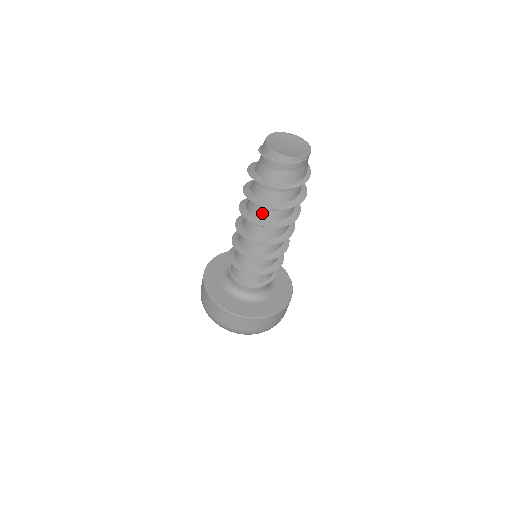
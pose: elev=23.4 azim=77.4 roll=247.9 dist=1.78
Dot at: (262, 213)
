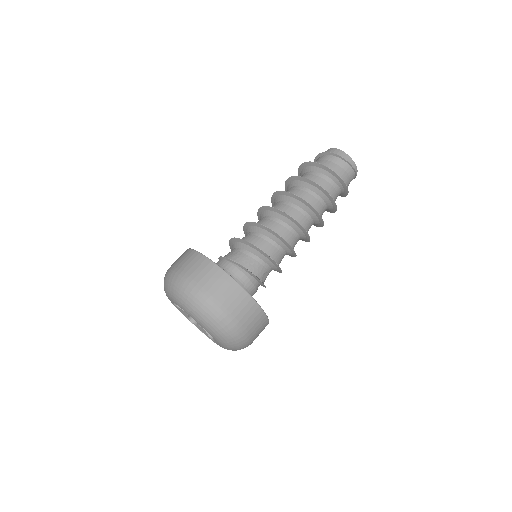
Dot at: (311, 199)
